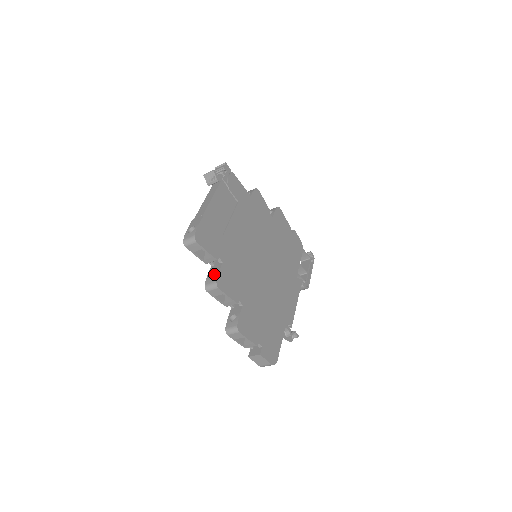
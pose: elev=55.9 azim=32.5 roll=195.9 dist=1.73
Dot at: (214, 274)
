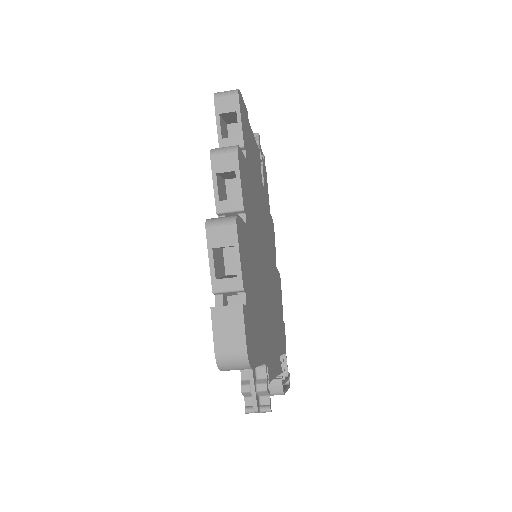
Dot at: occluded
